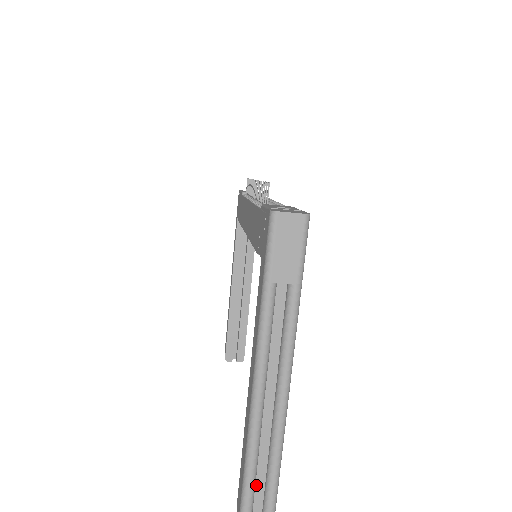
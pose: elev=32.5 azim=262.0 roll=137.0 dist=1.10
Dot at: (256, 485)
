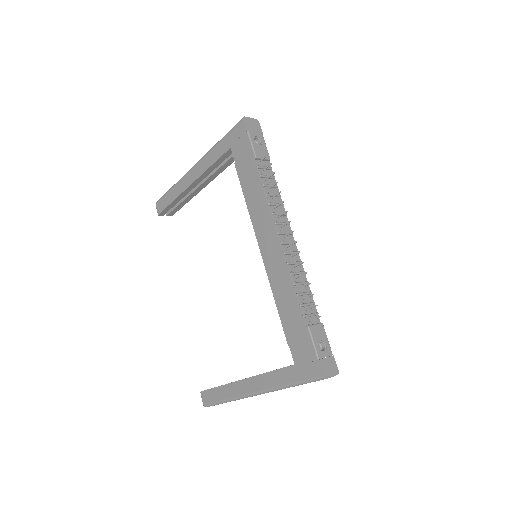
Dot at: occluded
